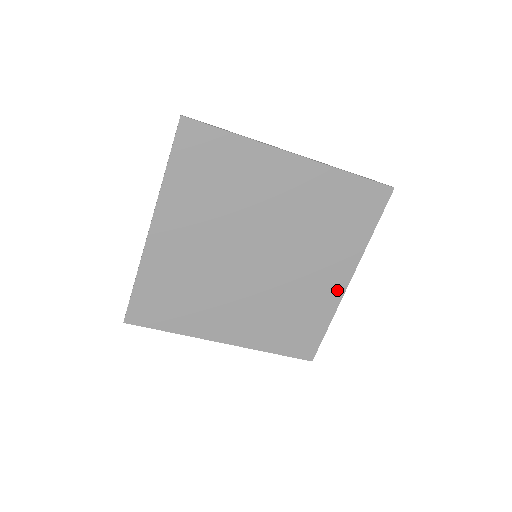
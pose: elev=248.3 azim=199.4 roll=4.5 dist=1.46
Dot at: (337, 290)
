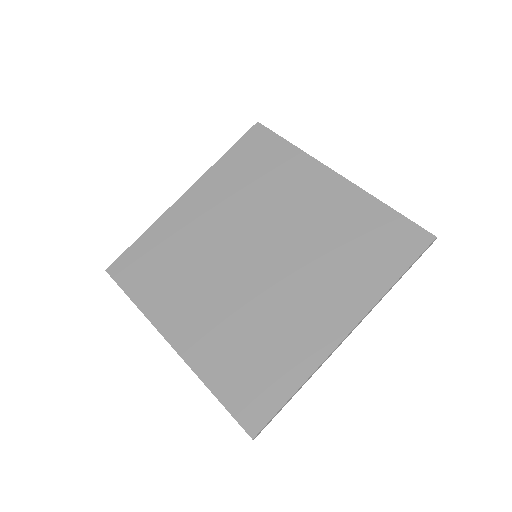
Dot at: (327, 339)
